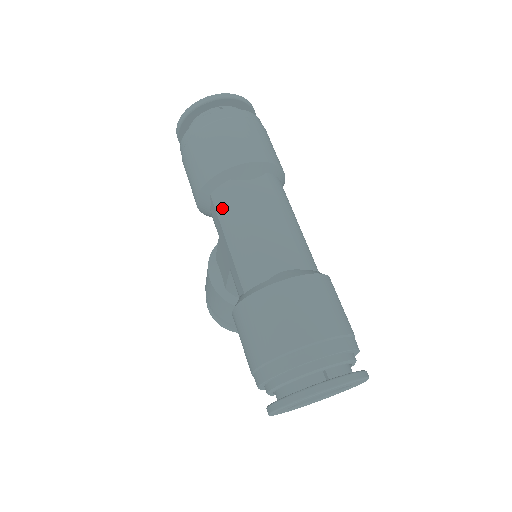
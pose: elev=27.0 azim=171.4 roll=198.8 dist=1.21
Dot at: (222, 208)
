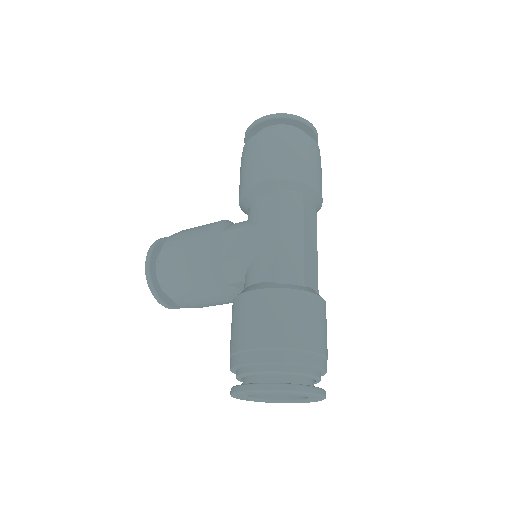
Dot at: (288, 207)
